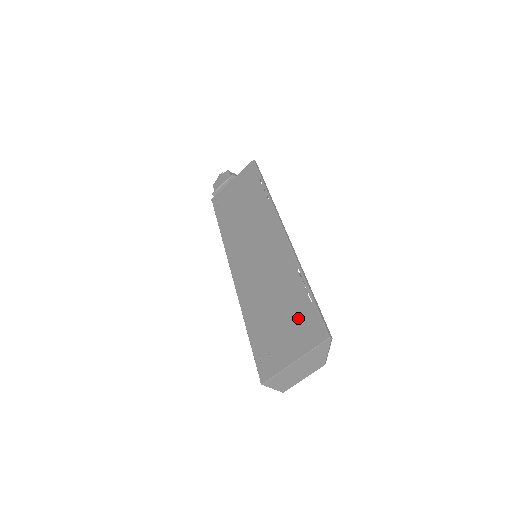
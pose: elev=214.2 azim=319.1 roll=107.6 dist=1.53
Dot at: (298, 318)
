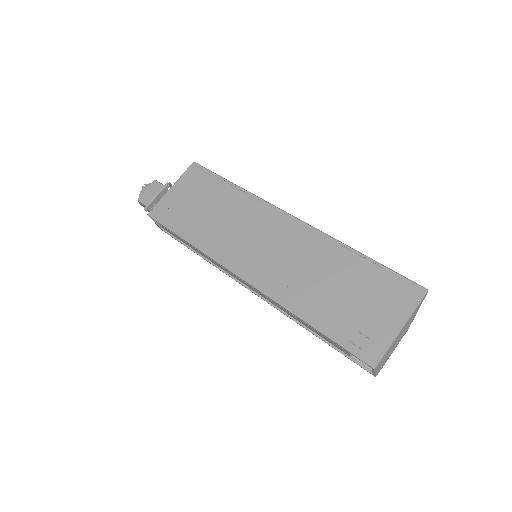
Dot at: (376, 288)
